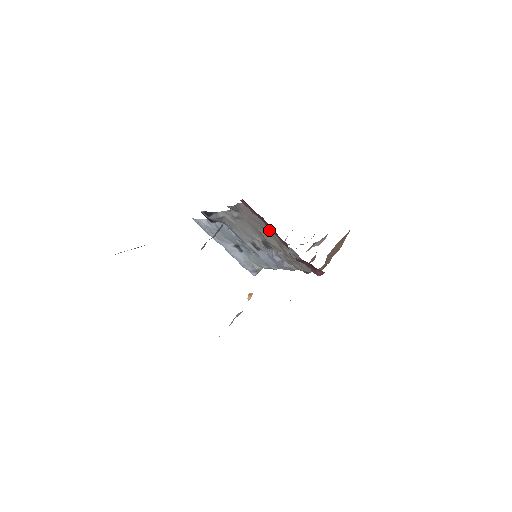
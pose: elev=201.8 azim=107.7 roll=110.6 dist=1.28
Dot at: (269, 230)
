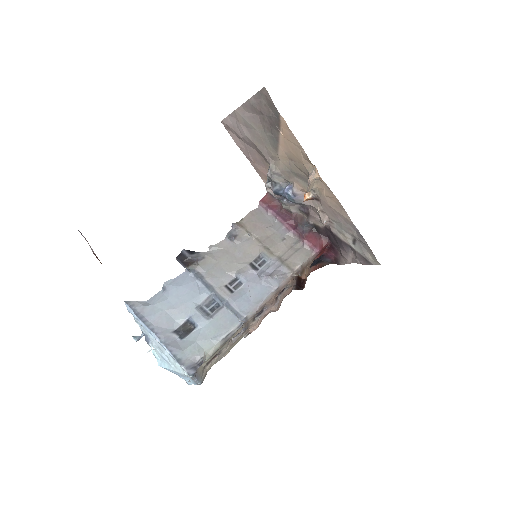
Dot at: (274, 228)
